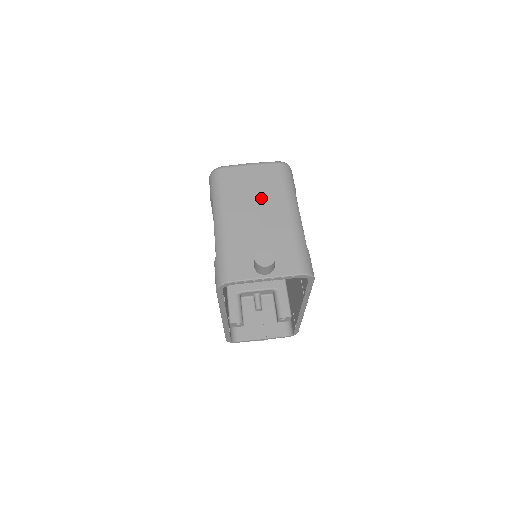
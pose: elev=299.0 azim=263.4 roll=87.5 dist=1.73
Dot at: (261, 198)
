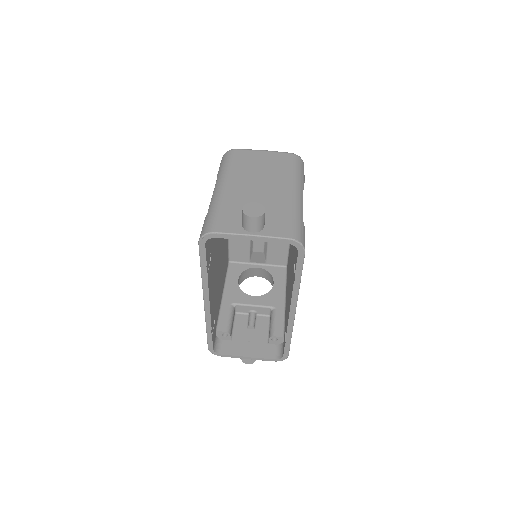
Dot at: (266, 175)
